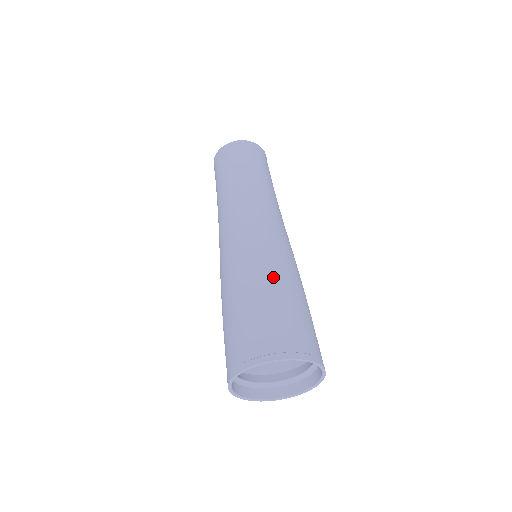
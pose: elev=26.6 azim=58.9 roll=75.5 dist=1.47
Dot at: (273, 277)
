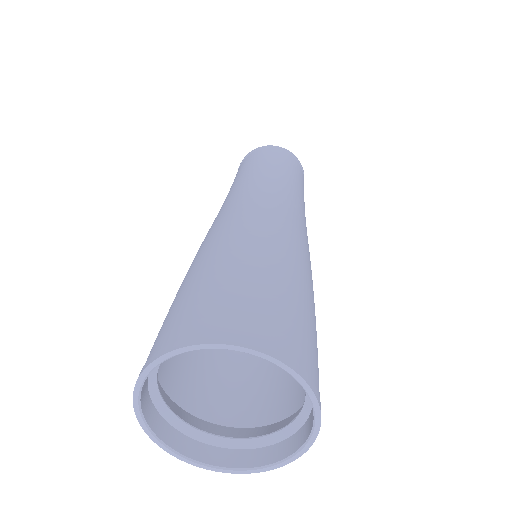
Dot at: (275, 253)
